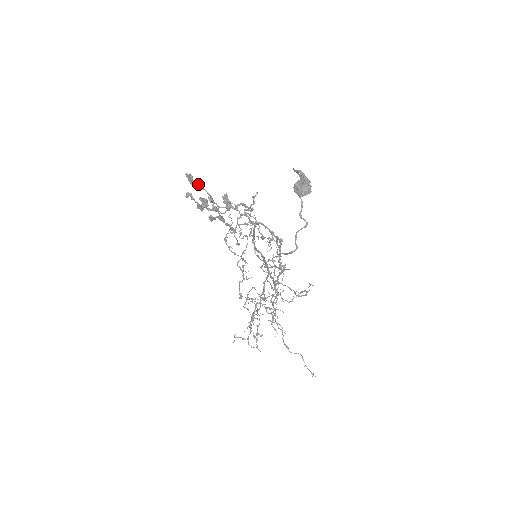
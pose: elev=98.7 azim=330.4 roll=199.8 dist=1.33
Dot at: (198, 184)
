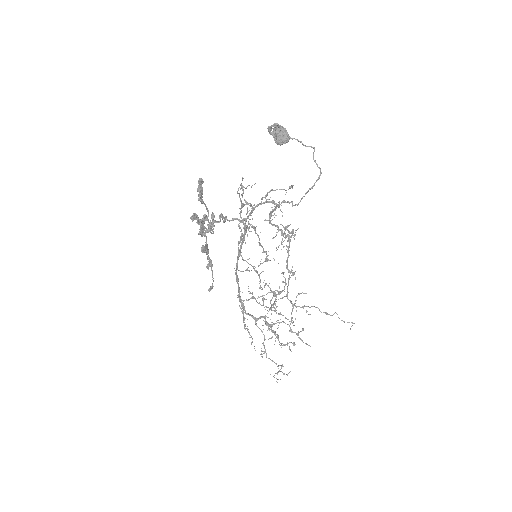
Dot at: (200, 196)
